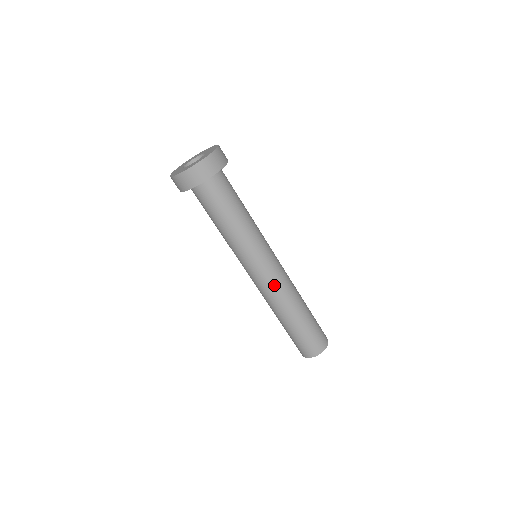
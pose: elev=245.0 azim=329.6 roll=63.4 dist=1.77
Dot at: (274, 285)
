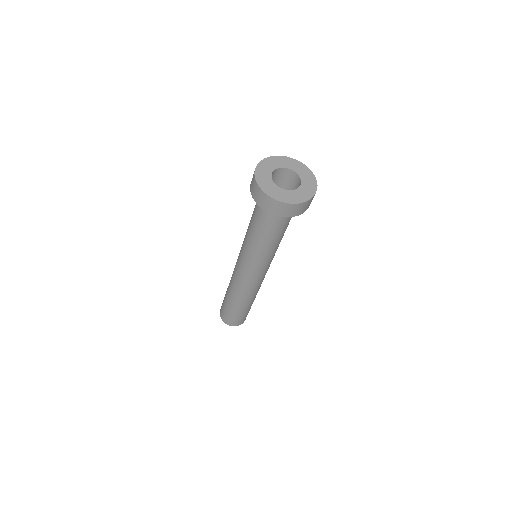
Dot at: (260, 283)
